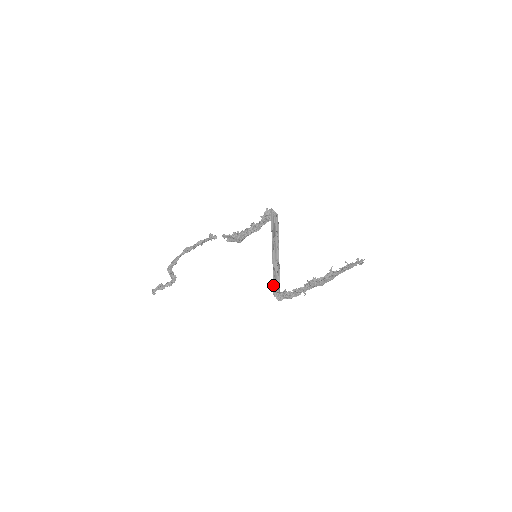
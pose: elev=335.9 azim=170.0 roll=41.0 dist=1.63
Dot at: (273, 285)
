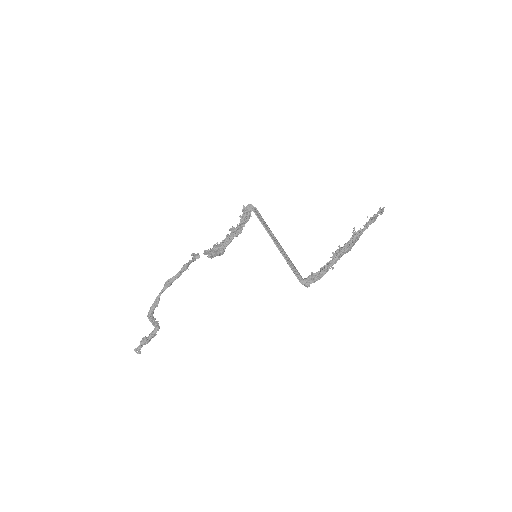
Dot at: (295, 274)
